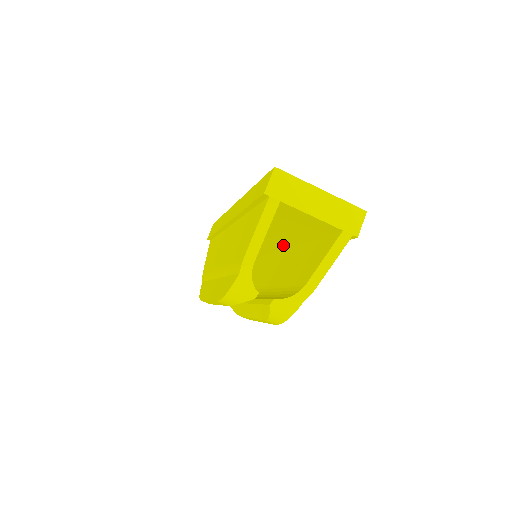
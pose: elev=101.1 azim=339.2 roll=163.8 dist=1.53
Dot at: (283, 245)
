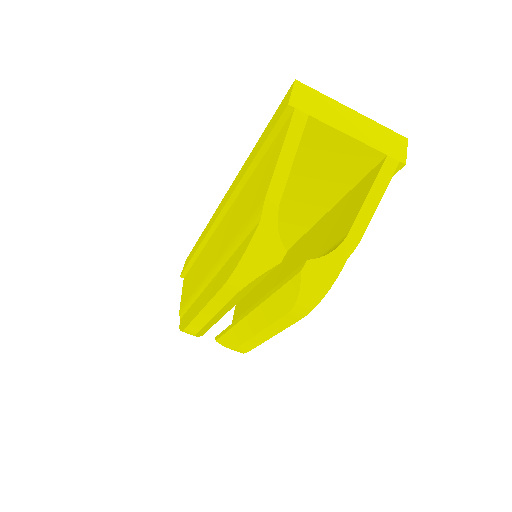
Dot at: (288, 240)
